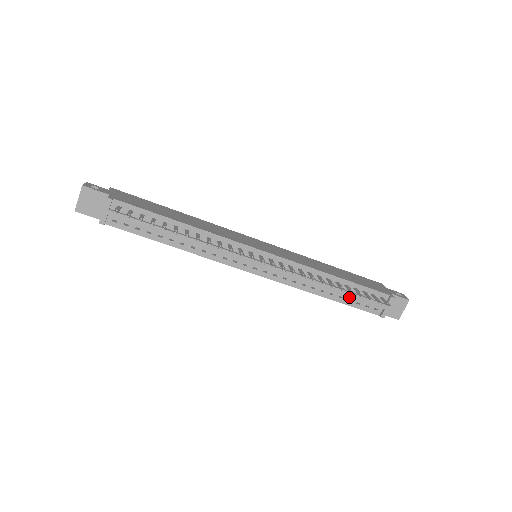
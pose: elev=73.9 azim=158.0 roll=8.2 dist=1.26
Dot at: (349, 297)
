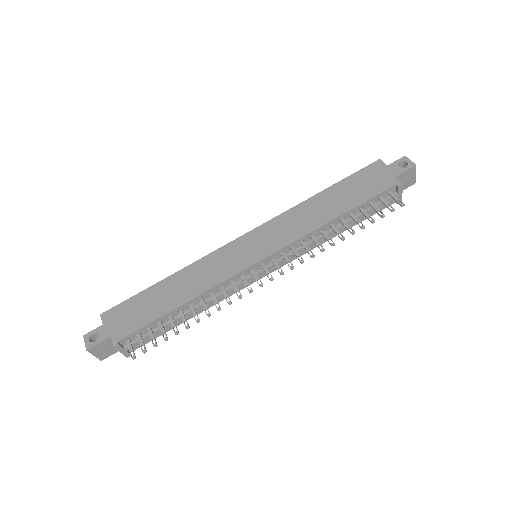
Dot at: (359, 217)
